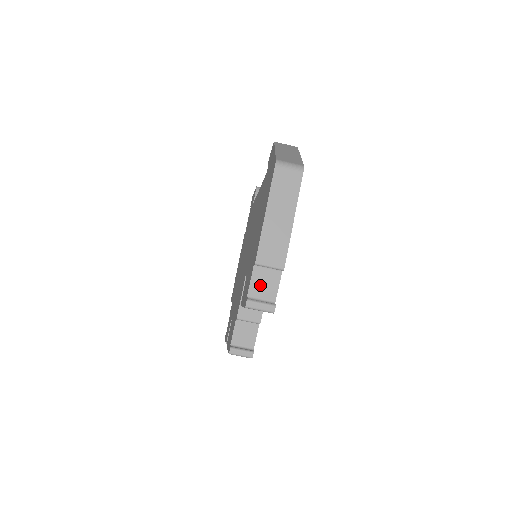
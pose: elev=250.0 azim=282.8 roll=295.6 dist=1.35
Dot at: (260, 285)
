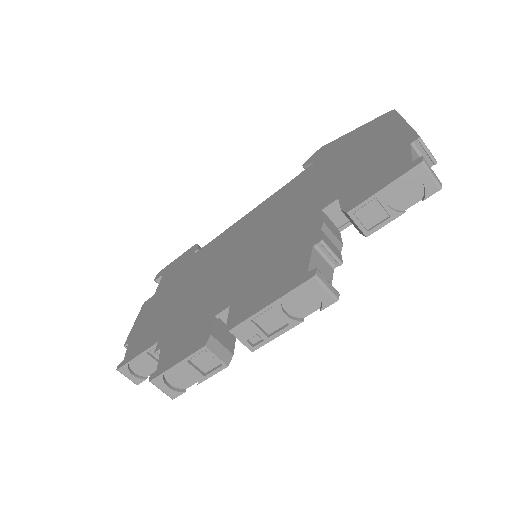
Dot at: occluded
